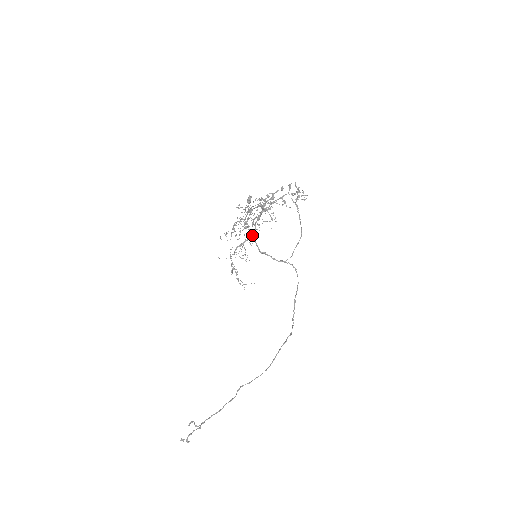
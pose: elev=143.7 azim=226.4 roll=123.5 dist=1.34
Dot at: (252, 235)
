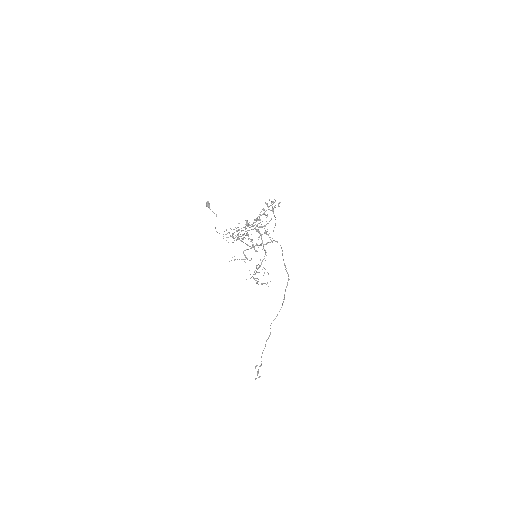
Dot at: (240, 240)
